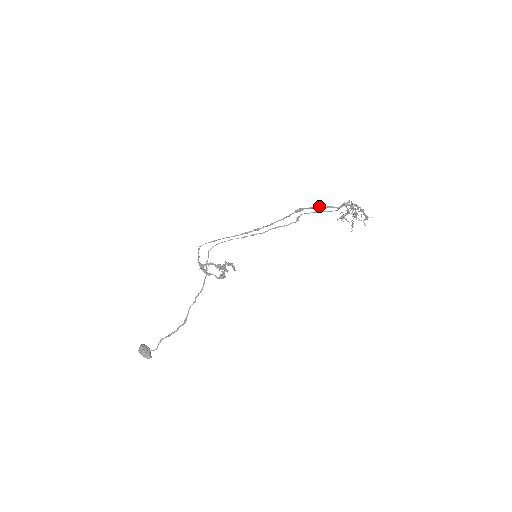
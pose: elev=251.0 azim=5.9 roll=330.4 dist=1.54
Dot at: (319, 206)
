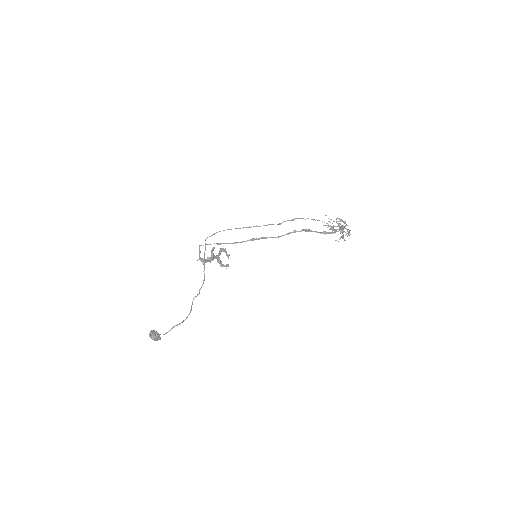
Dot at: (324, 232)
